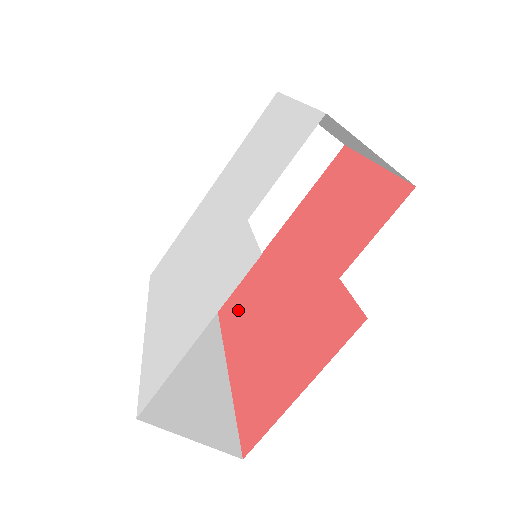
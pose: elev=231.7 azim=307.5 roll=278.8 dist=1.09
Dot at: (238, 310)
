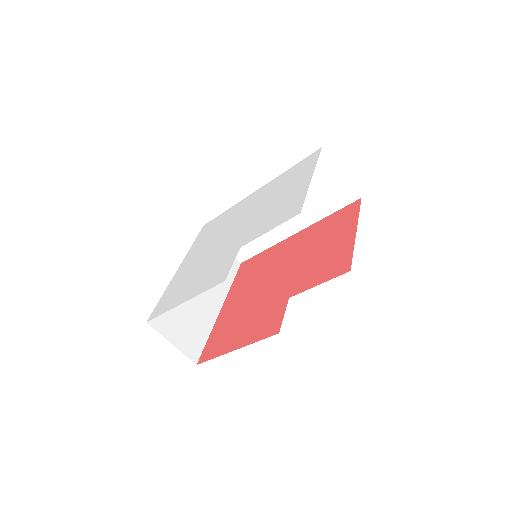
Dot at: (248, 273)
